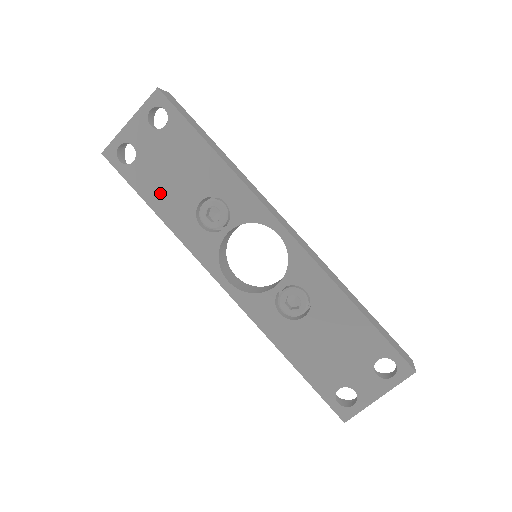
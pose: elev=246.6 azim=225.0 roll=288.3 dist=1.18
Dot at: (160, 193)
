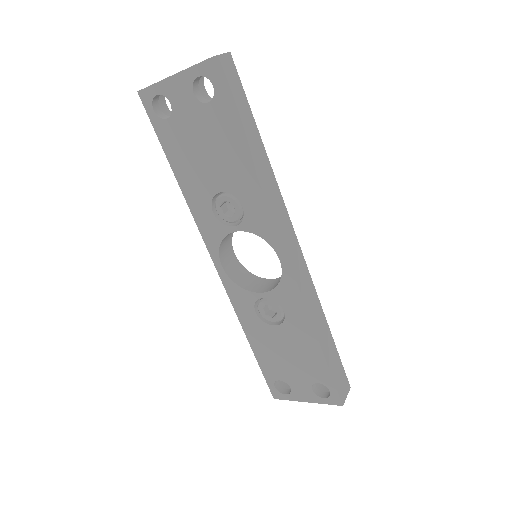
Dot at: (185, 163)
